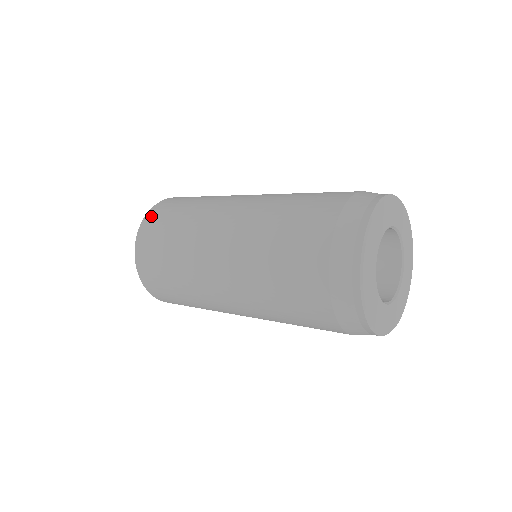
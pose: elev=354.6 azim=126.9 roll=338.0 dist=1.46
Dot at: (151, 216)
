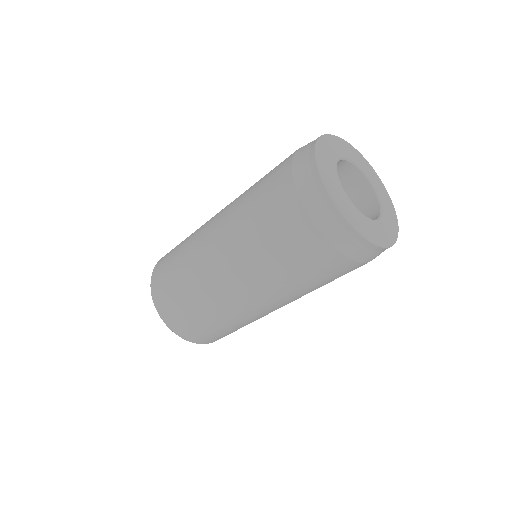
Dot at: (155, 286)
